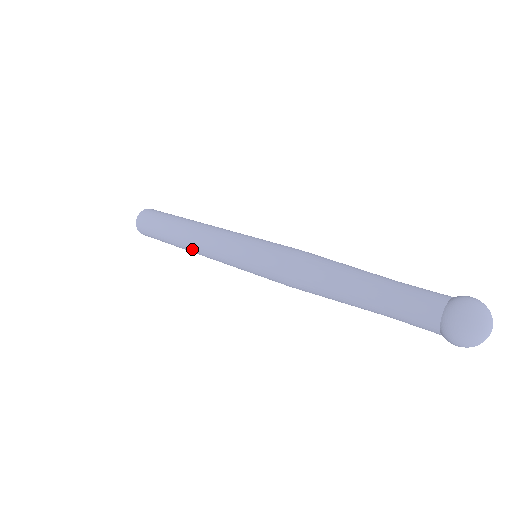
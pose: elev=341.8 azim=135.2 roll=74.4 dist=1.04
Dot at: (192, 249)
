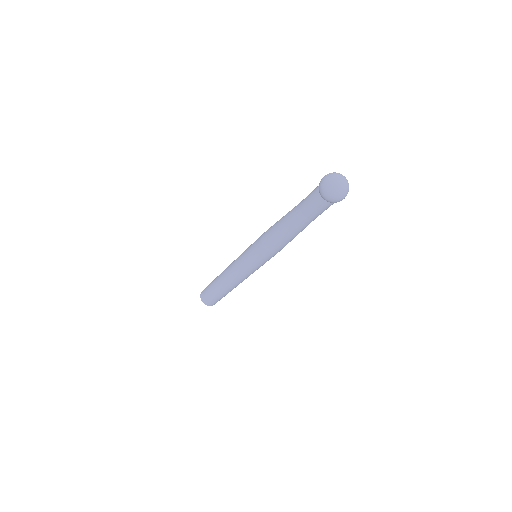
Dot at: (230, 284)
